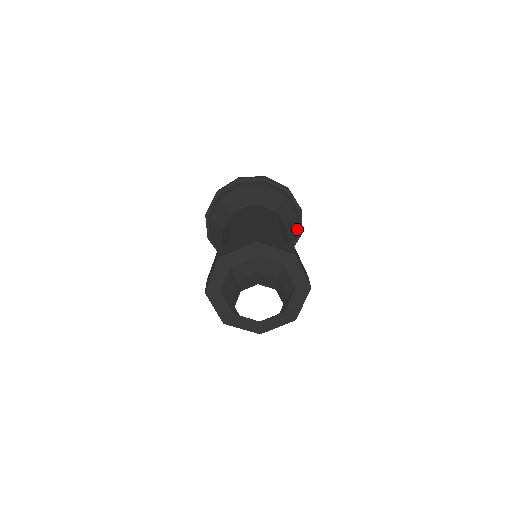
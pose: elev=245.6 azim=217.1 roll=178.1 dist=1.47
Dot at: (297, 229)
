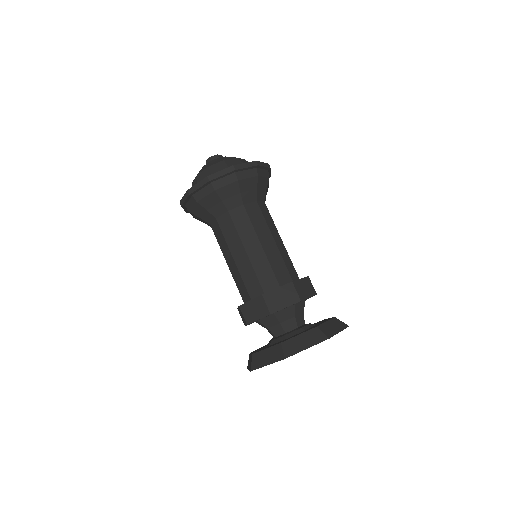
Dot at: occluded
